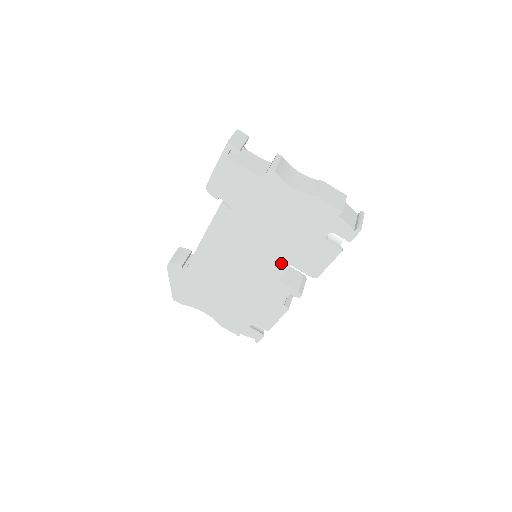
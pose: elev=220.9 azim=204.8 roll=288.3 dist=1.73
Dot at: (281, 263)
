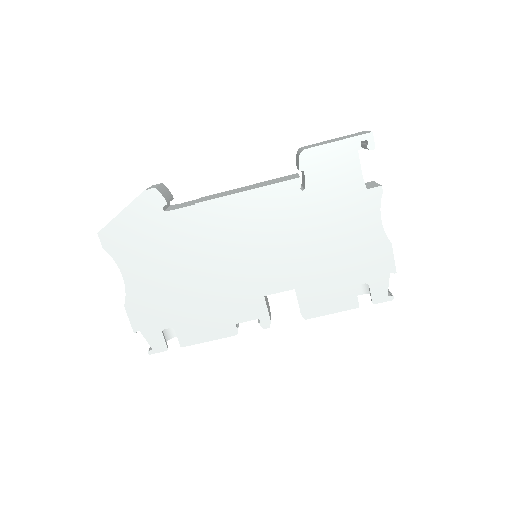
Dot at: (288, 280)
